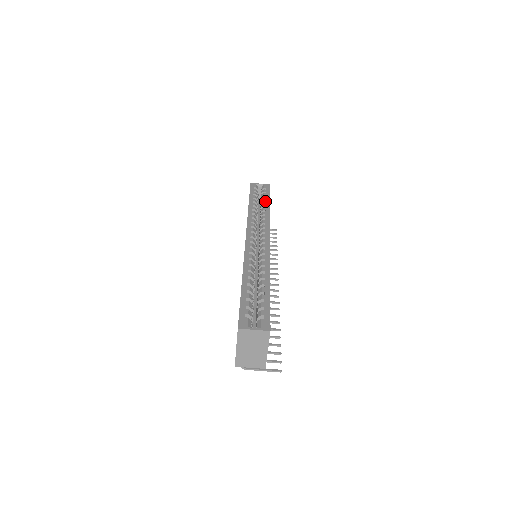
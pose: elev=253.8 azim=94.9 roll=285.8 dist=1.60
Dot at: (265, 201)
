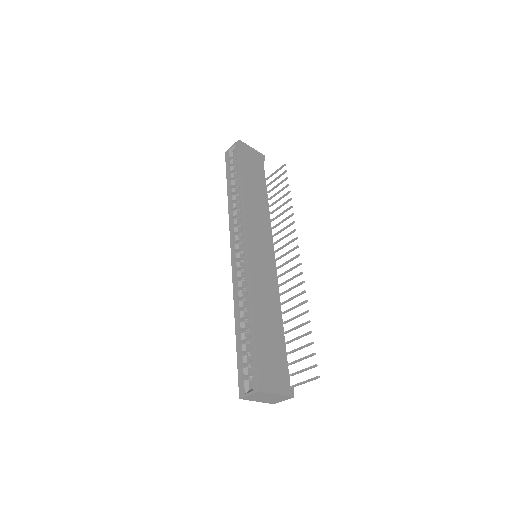
Dot at: (238, 177)
